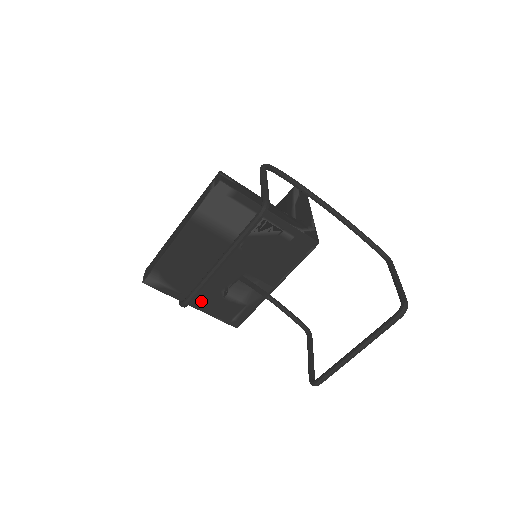
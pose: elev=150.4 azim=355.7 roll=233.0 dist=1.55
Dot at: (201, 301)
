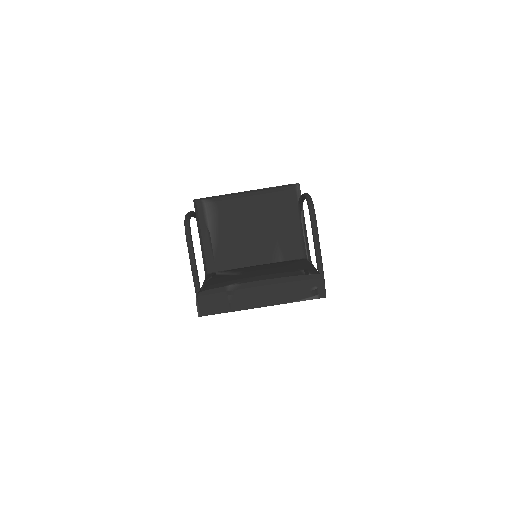
Dot at: occluded
